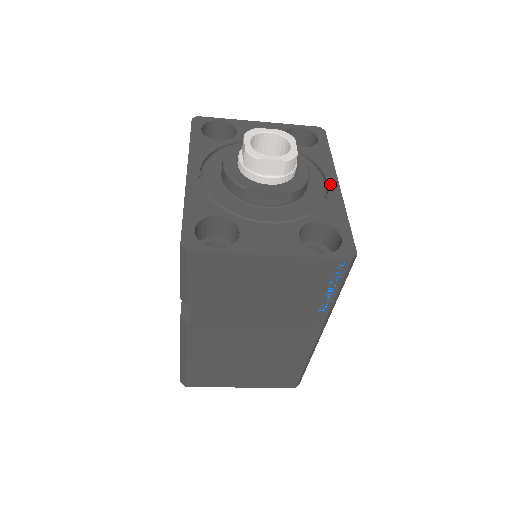
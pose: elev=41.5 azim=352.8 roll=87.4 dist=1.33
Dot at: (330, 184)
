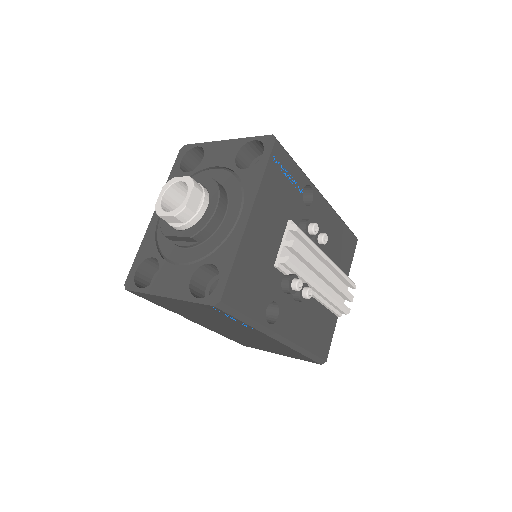
Dot at: (242, 217)
